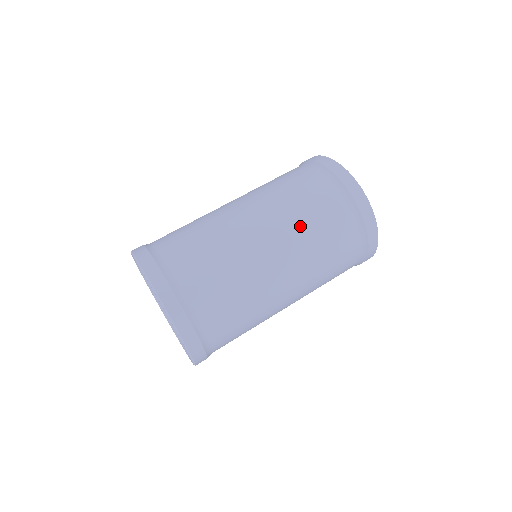
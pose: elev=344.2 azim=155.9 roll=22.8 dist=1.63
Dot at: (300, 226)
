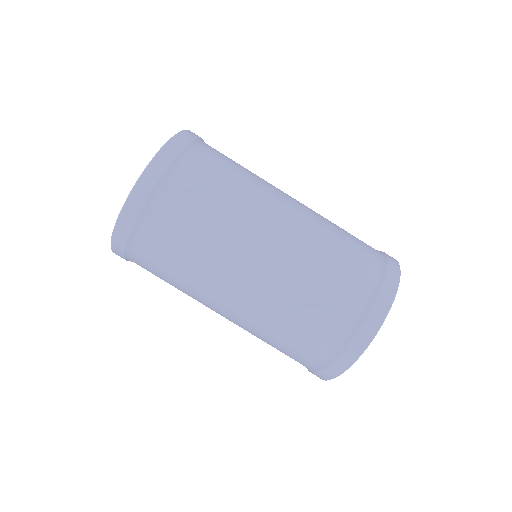
Dot at: (281, 305)
